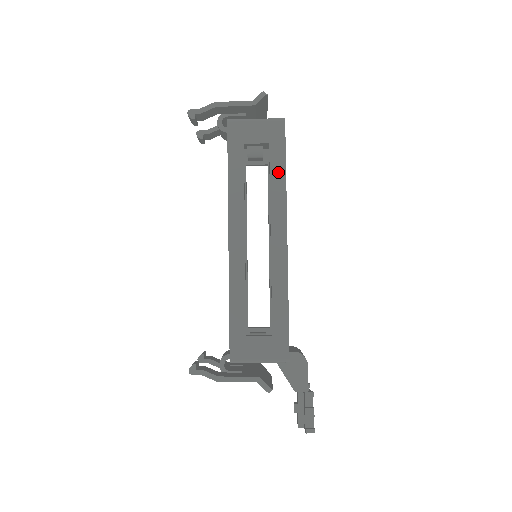
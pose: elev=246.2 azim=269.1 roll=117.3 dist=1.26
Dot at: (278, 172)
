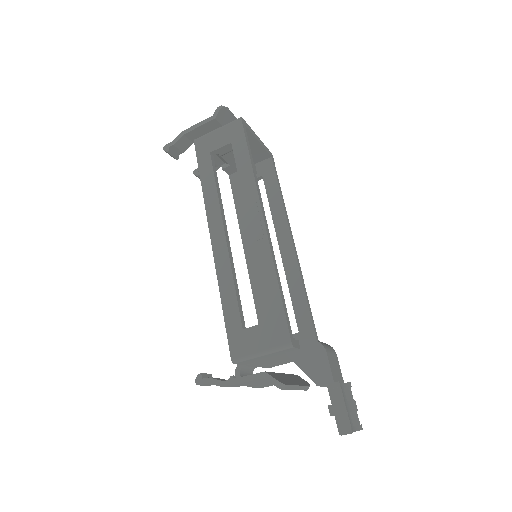
Dot at: (243, 163)
